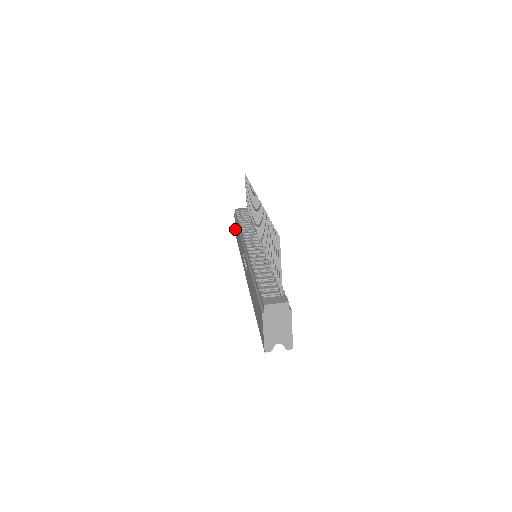
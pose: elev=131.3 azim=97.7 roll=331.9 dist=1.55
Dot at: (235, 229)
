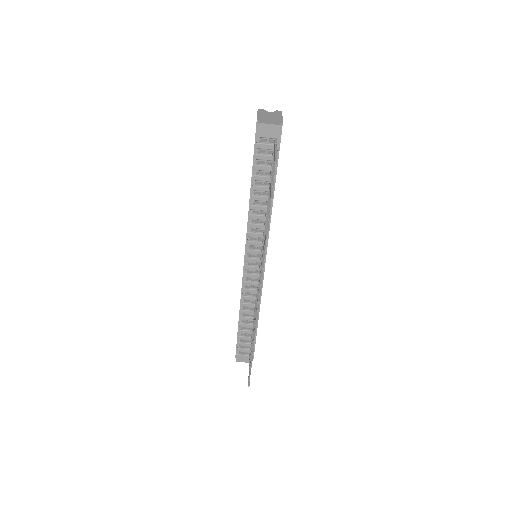
Dot at: (257, 114)
